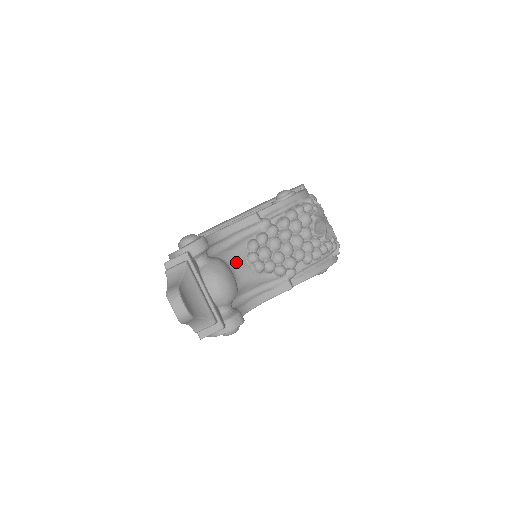
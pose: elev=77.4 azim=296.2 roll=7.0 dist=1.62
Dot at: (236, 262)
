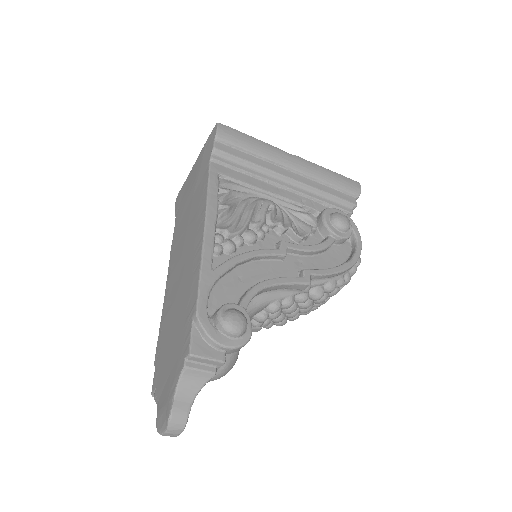
Dot at: occluded
